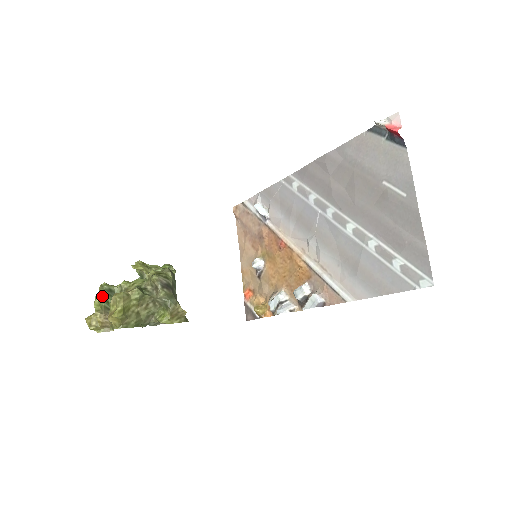
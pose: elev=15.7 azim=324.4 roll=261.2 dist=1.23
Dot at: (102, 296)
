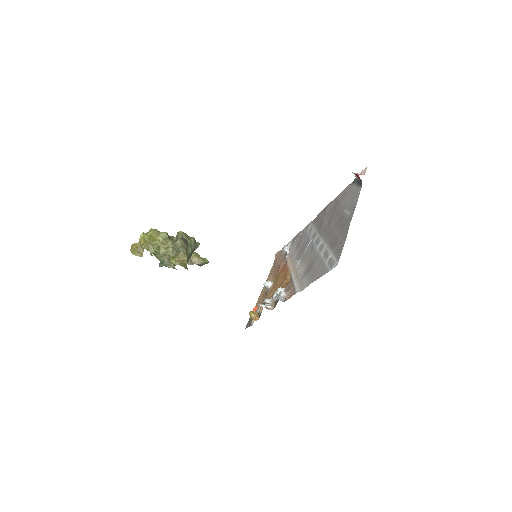
Dot at: occluded
